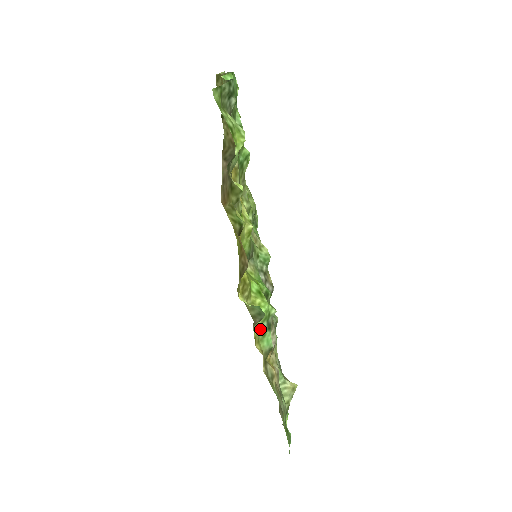
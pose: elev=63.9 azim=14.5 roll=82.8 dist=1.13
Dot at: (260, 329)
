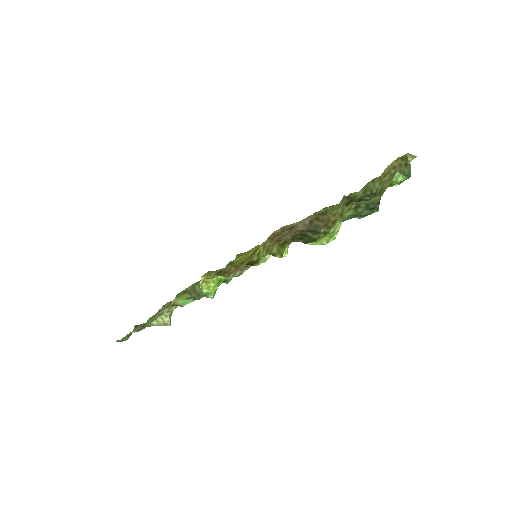
Dot at: occluded
